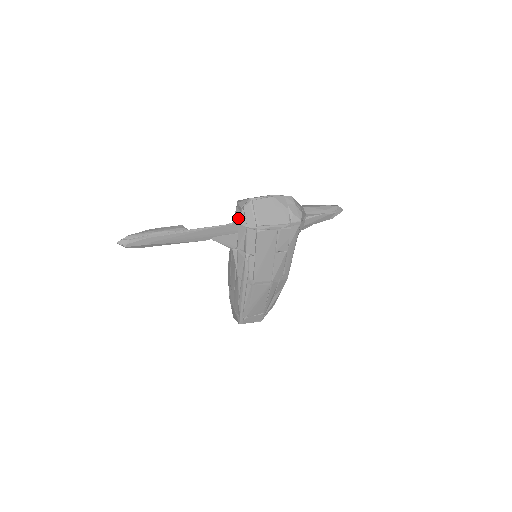
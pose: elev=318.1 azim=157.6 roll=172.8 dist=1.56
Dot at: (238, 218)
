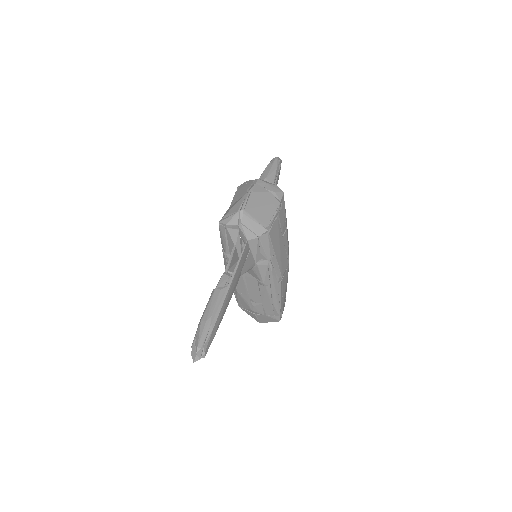
Dot at: (238, 237)
